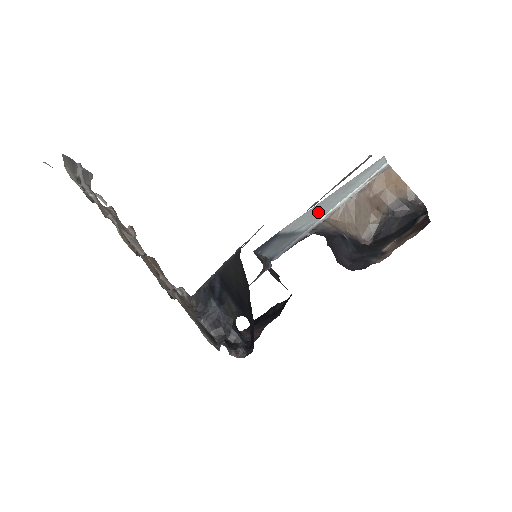
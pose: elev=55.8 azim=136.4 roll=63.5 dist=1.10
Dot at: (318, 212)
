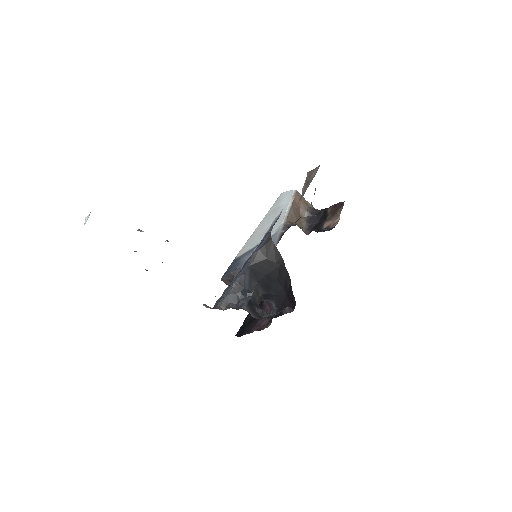
Dot at: occluded
